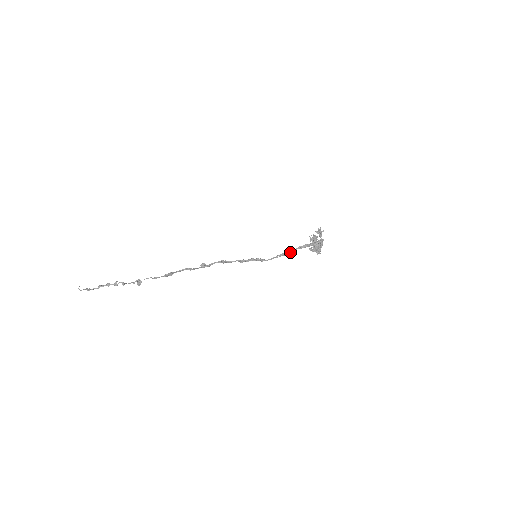
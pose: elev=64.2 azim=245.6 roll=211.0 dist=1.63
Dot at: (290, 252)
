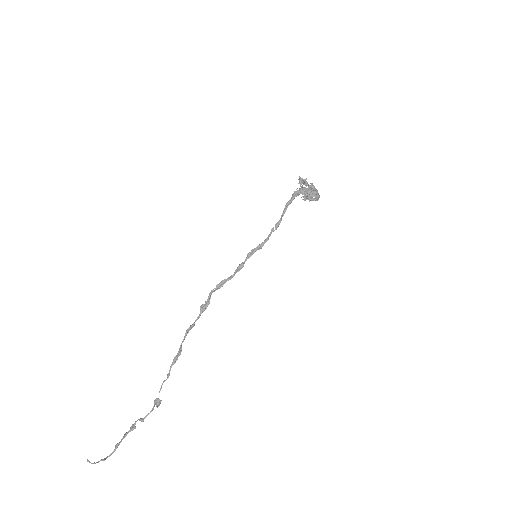
Dot at: (282, 214)
